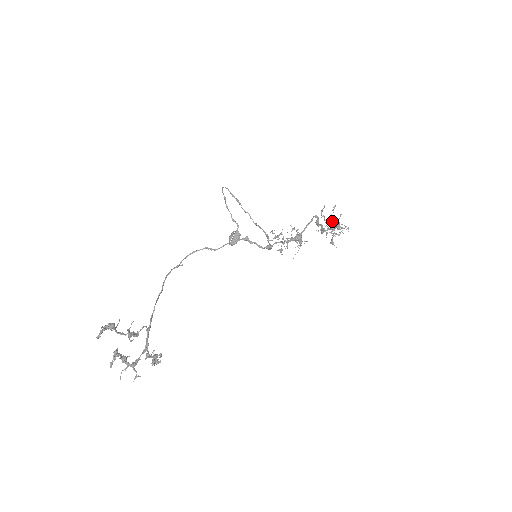
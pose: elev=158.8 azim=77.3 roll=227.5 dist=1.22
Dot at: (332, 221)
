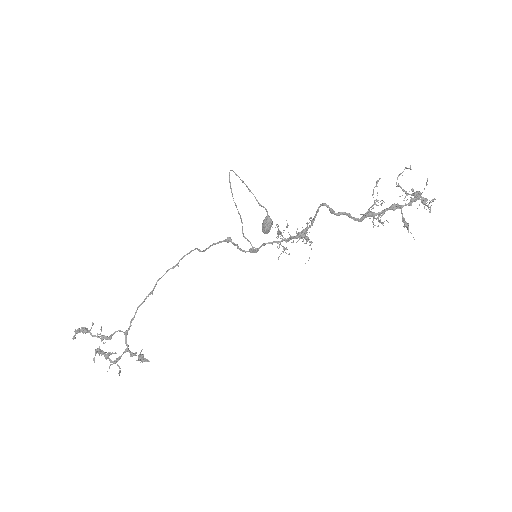
Dot at: (375, 202)
